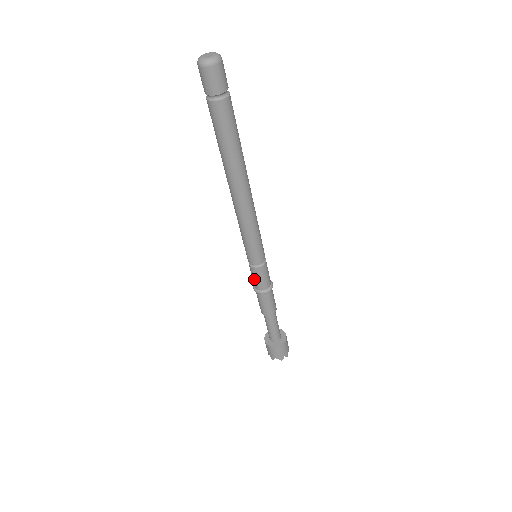
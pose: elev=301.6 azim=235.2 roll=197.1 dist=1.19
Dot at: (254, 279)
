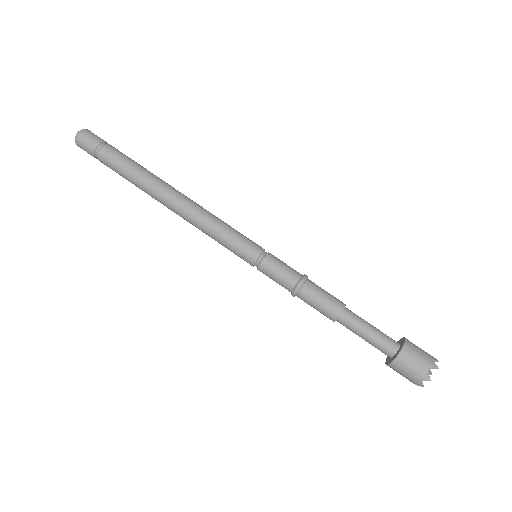
Dot at: (278, 277)
